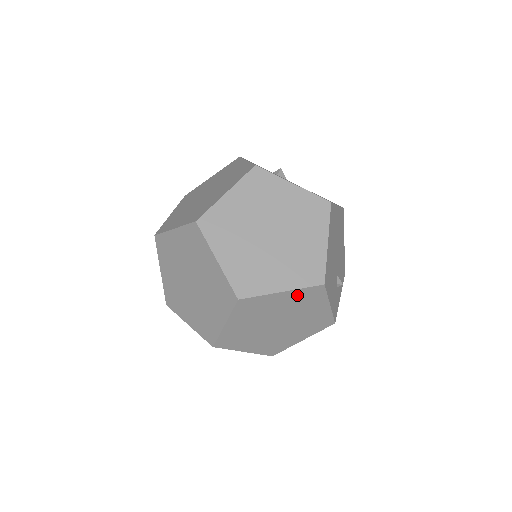
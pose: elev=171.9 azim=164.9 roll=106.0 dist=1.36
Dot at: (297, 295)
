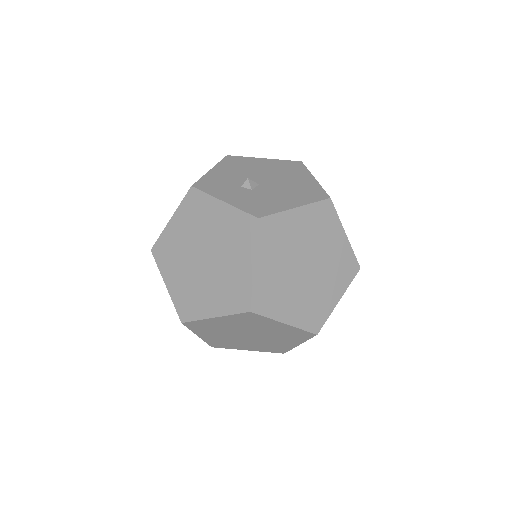
Dot at: occluded
